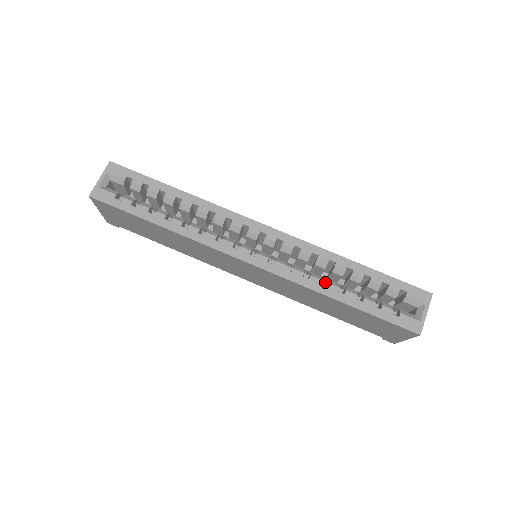
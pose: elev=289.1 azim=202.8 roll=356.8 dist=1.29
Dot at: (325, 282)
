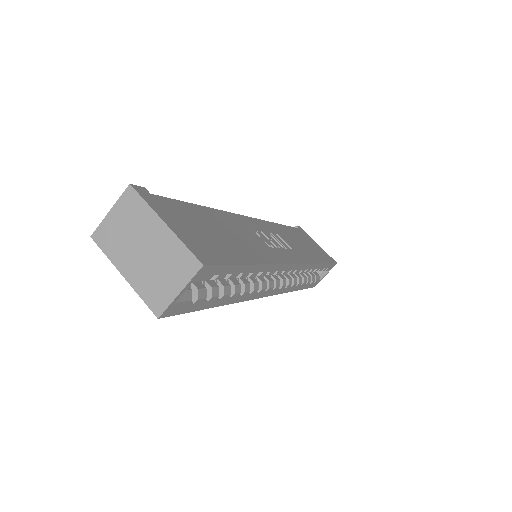
Dot at: occluded
